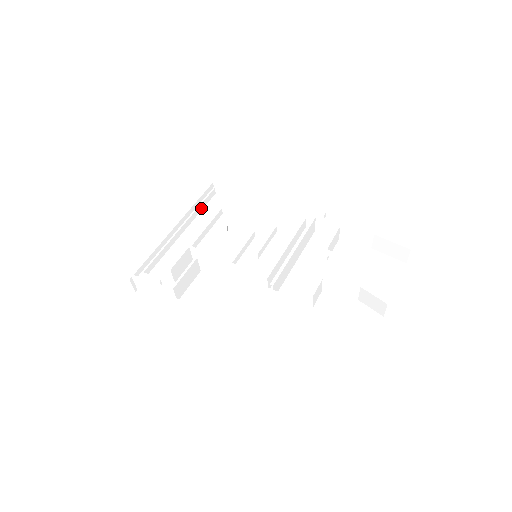
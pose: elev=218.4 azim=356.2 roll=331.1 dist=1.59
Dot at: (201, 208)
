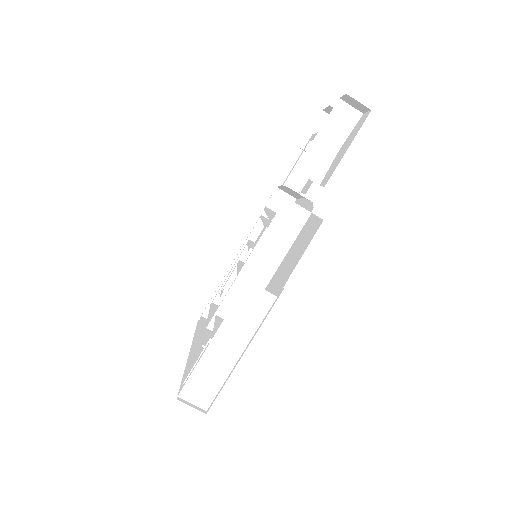
Dot at: (203, 330)
